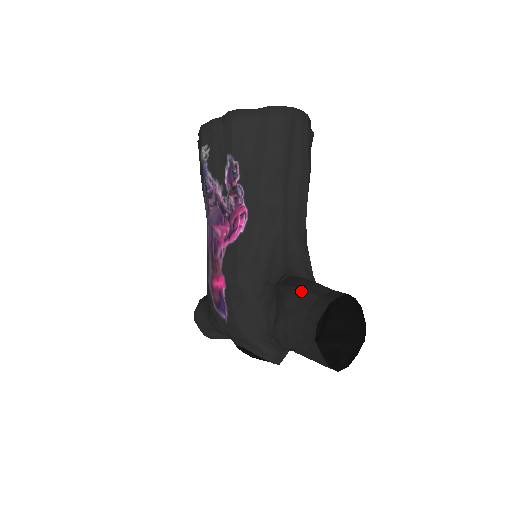
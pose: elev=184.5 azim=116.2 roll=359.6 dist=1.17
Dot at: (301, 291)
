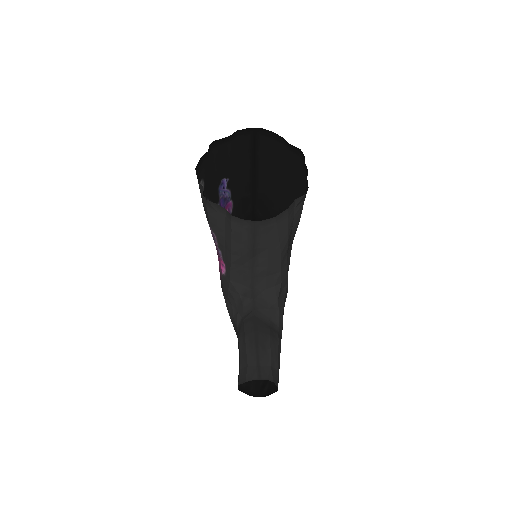
Dot at: (245, 348)
